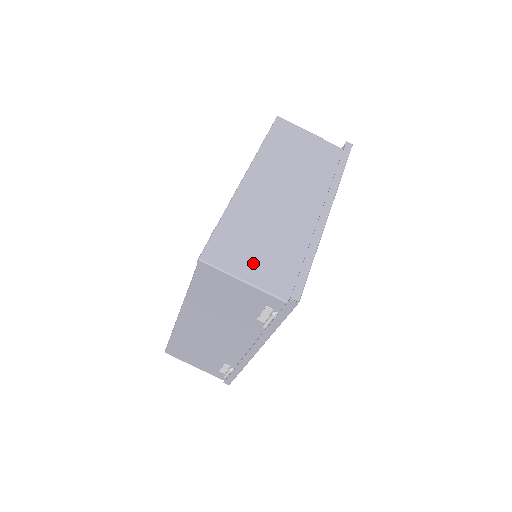
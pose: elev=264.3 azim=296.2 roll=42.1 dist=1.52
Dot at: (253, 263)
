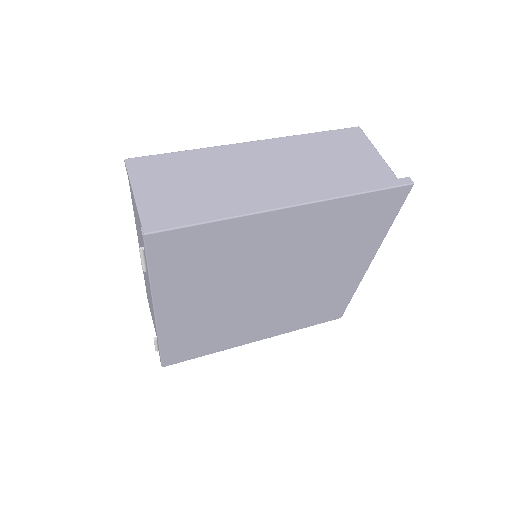
Dot at: (161, 191)
